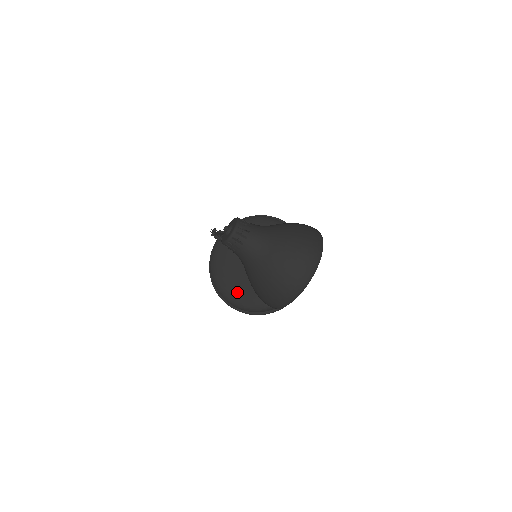
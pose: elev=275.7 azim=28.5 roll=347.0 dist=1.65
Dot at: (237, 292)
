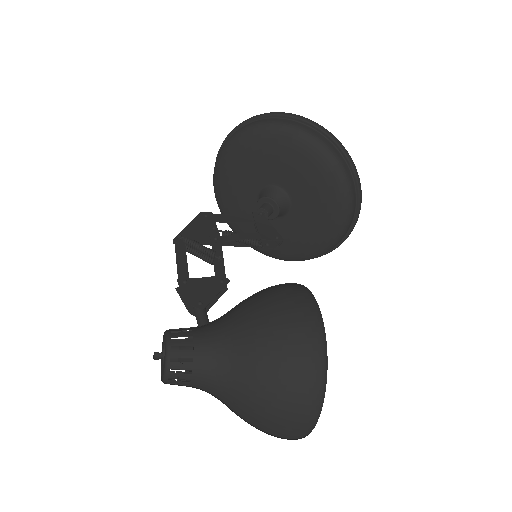
Dot at: occluded
